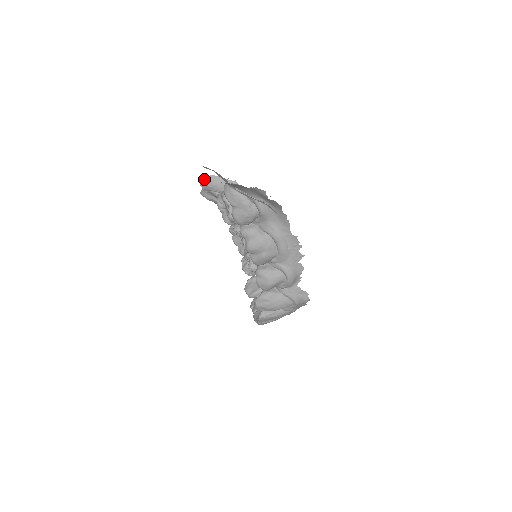
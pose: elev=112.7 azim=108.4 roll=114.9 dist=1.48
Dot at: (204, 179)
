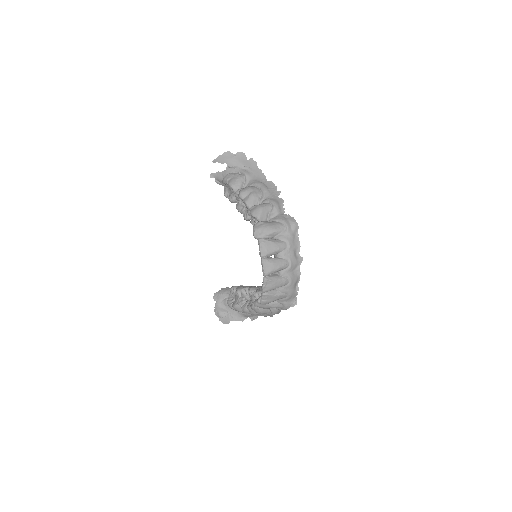
Dot at: (216, 292)
